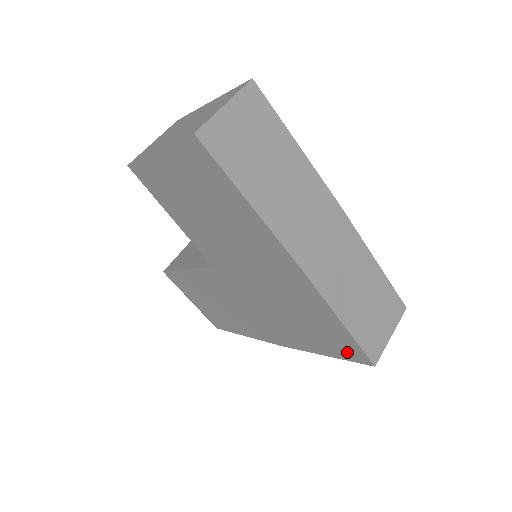
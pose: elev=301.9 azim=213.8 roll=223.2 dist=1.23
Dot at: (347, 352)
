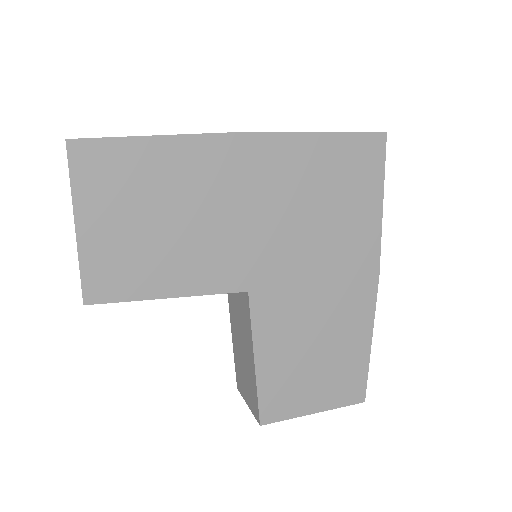
Dot at: (370, 160)
